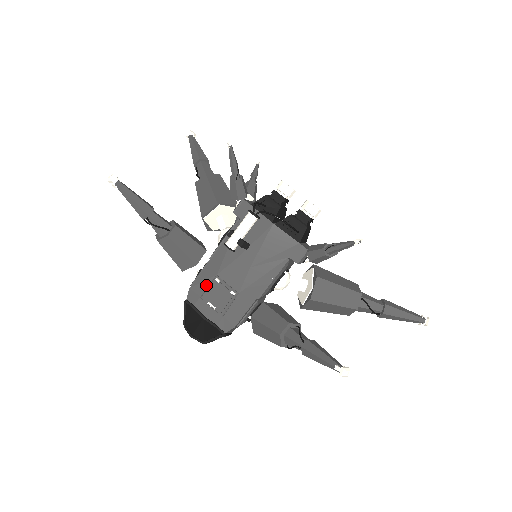
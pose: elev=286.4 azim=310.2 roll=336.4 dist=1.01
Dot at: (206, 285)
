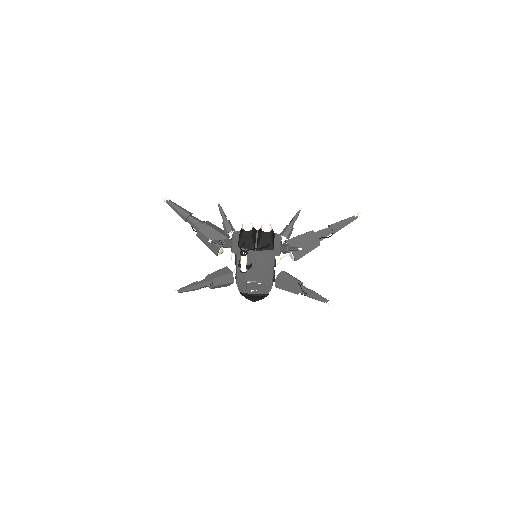
Dot at: (245, 285)
